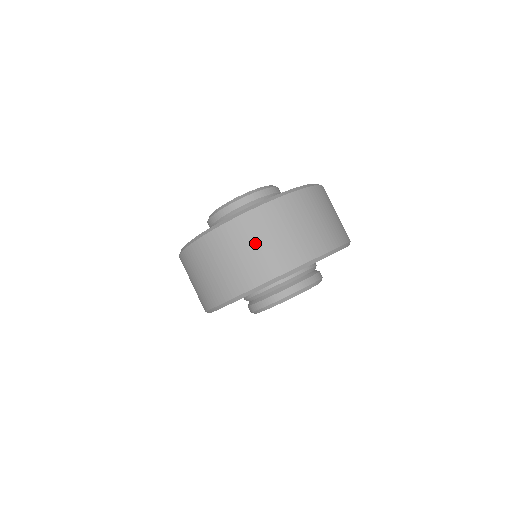
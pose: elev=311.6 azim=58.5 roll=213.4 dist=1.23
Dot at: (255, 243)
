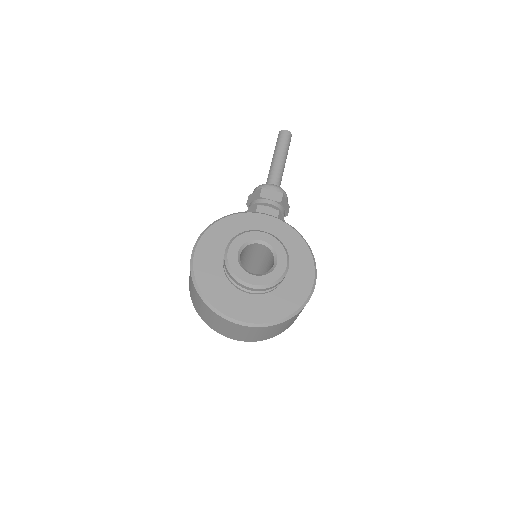
Dot at: (212, 319)
